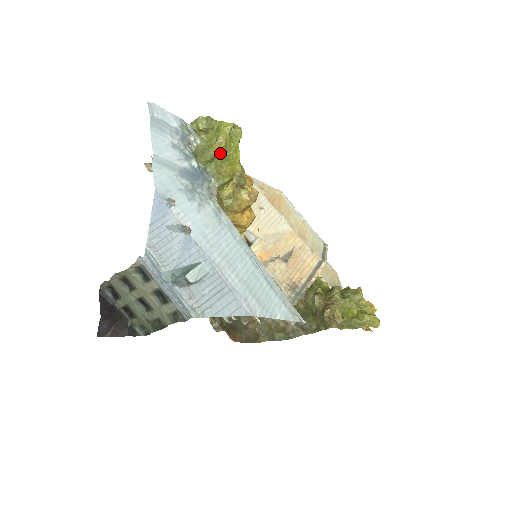
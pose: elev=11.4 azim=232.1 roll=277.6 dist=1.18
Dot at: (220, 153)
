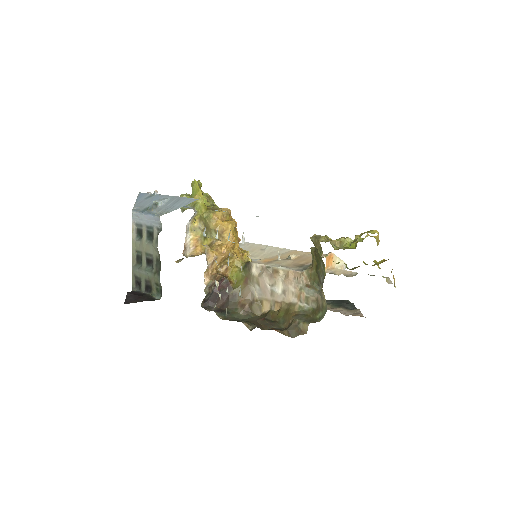
Dot at: (191, 194)
